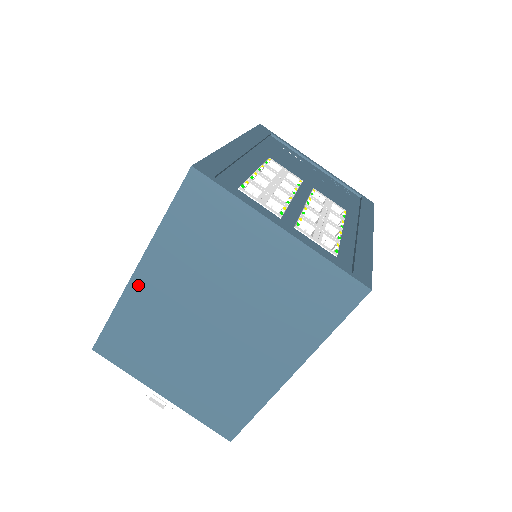
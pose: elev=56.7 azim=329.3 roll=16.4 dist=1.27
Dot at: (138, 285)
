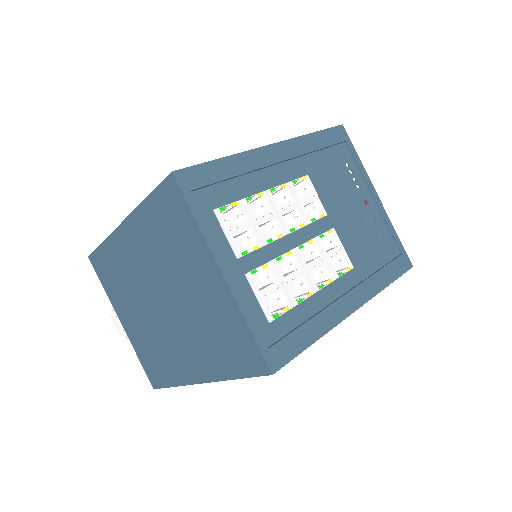
Dot at: (121, 235)
